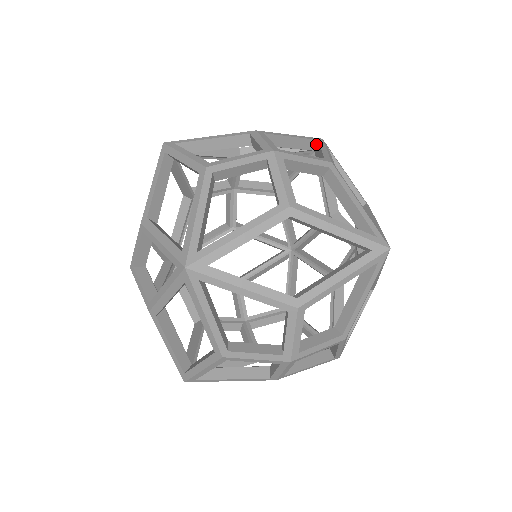
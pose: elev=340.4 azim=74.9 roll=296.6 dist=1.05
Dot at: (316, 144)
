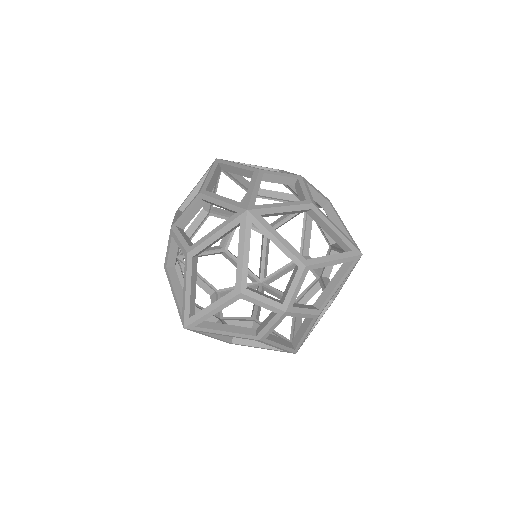
Dot at: (259, 278)
